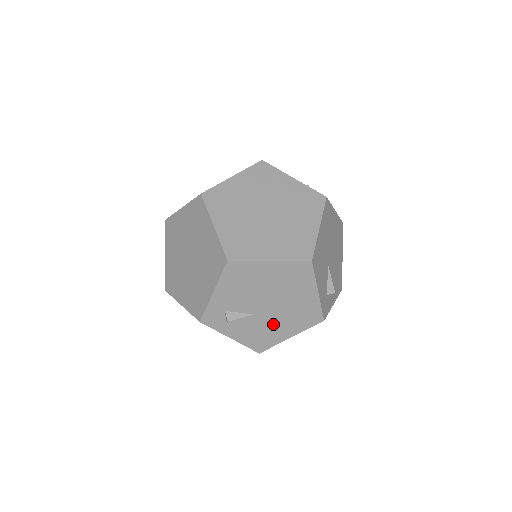
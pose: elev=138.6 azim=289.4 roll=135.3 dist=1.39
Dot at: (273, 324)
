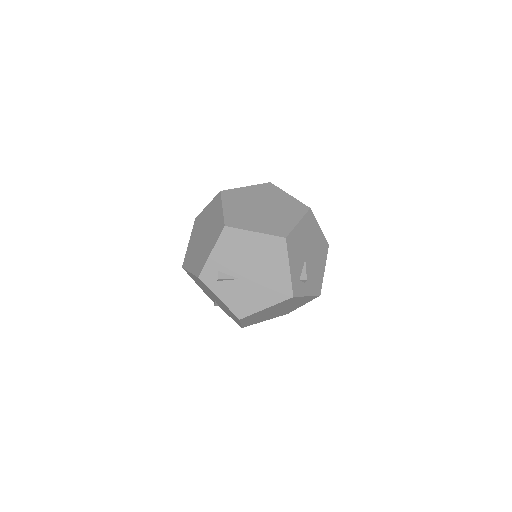
Dot at: (253, 292)
